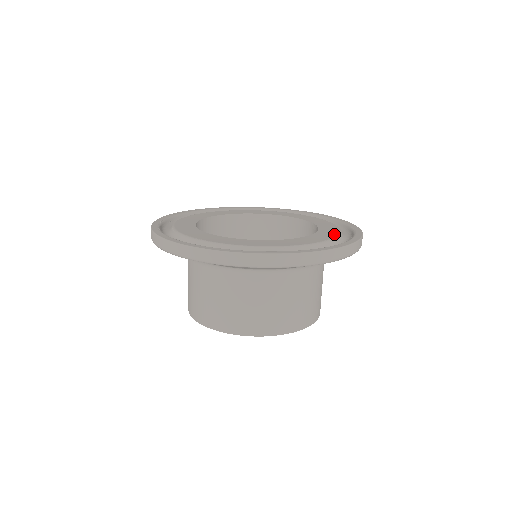
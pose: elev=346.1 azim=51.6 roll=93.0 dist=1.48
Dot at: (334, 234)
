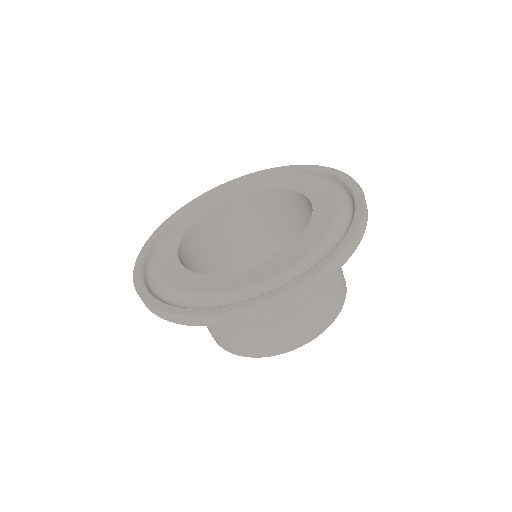
Dot at: (327, 227)
